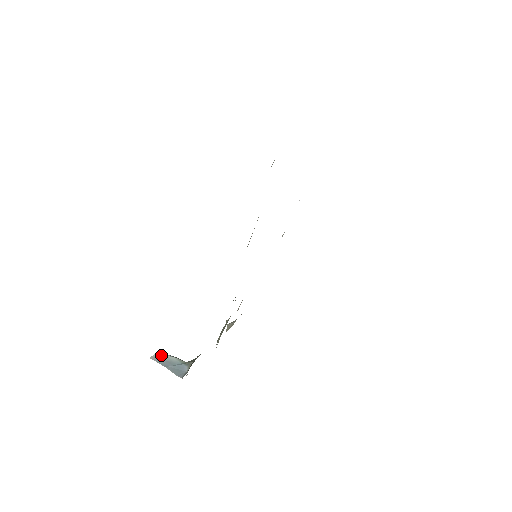
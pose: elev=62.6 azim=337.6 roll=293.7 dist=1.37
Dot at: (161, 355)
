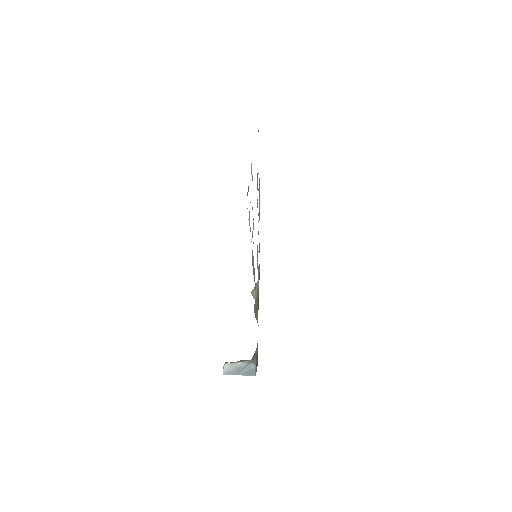
Dot at: (229, 367)
